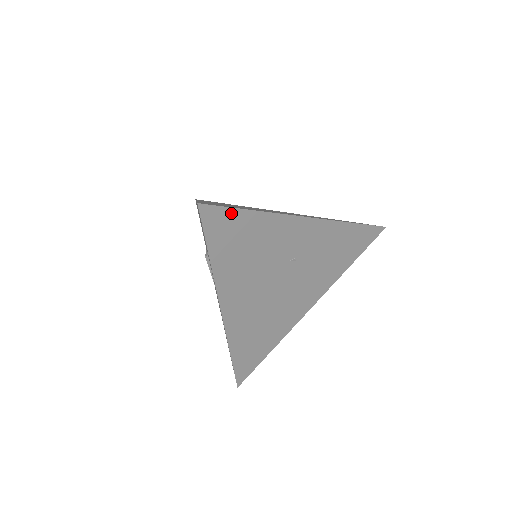
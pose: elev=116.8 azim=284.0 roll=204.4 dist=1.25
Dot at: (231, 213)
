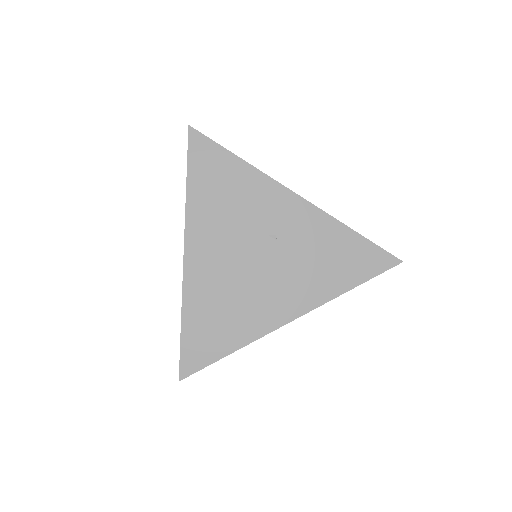
Dot at: (216, 149)
